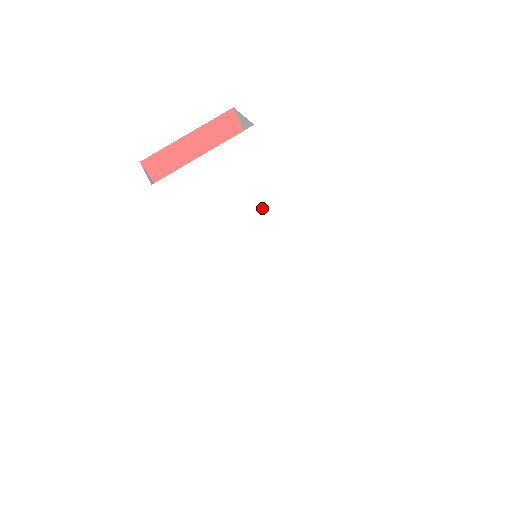
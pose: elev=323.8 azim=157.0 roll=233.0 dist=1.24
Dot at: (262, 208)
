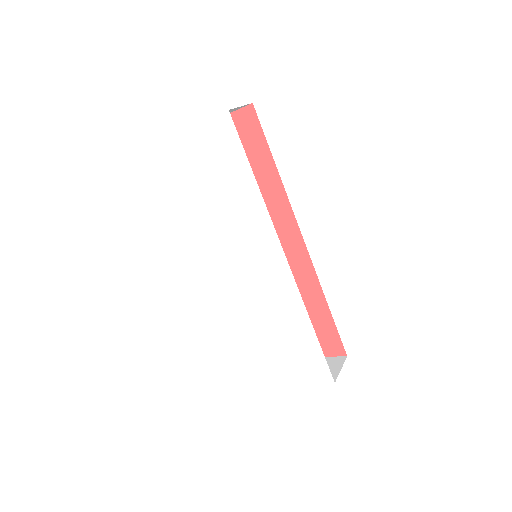
Dot at: (240, 198)
